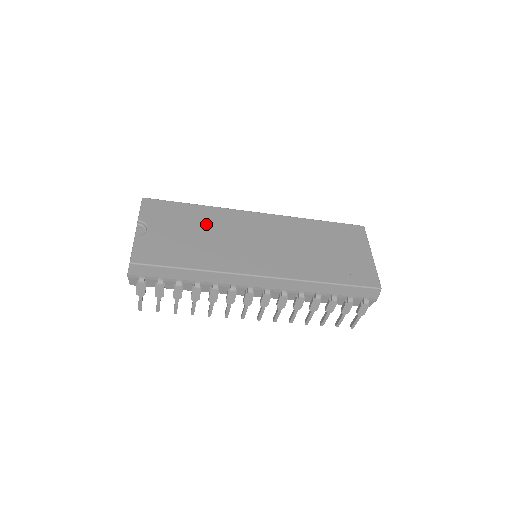
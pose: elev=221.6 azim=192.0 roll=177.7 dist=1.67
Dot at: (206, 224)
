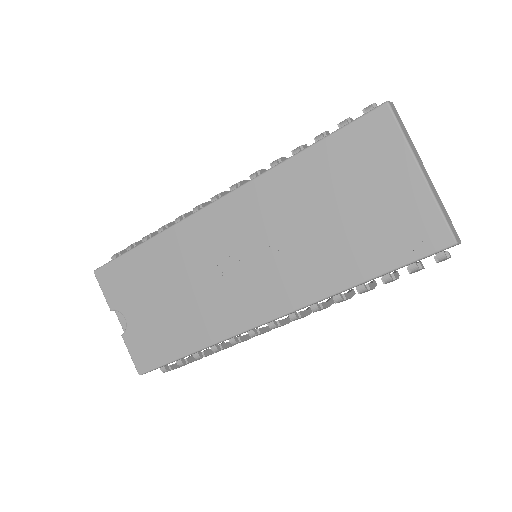
Dot at: (171, 271)
